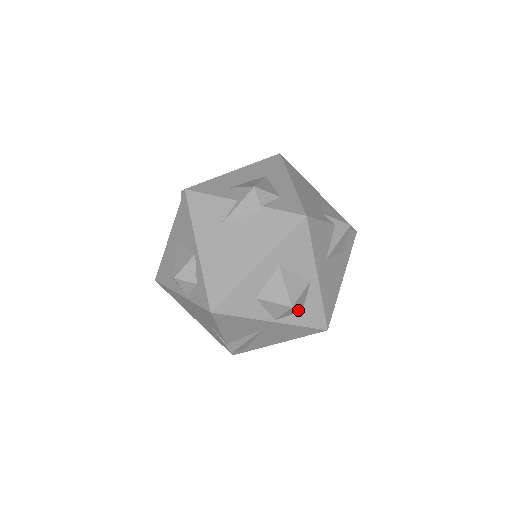
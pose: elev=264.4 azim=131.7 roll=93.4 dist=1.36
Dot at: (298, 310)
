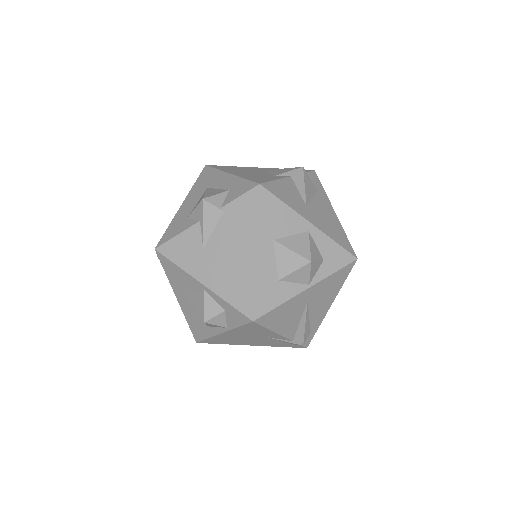
Dot at: (319, 262)
